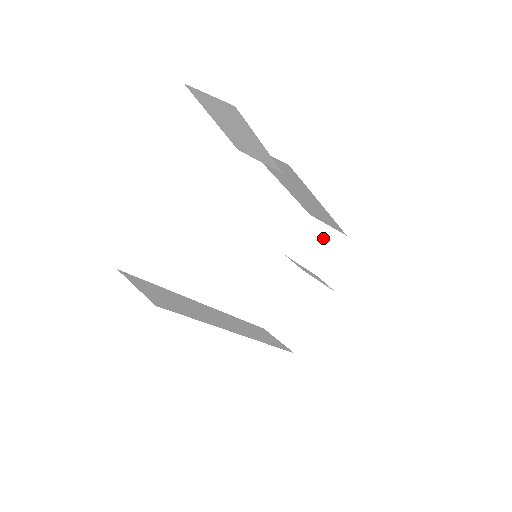
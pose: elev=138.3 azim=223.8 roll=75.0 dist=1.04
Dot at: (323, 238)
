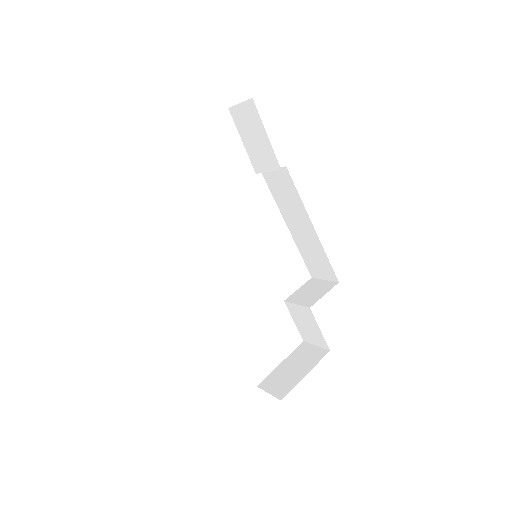
Dot at: (319, 287)
